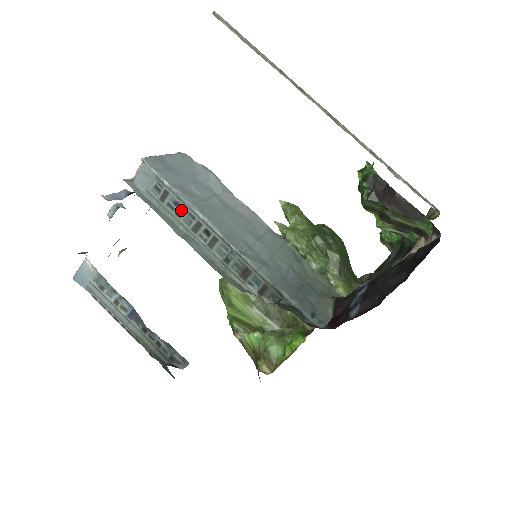
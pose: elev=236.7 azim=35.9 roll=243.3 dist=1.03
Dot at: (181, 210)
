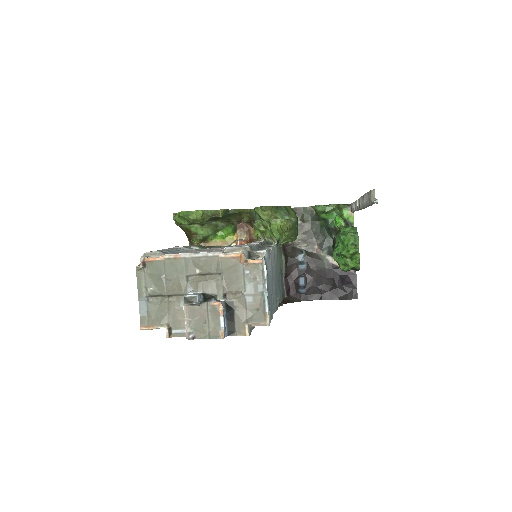
Dot at: occluded
